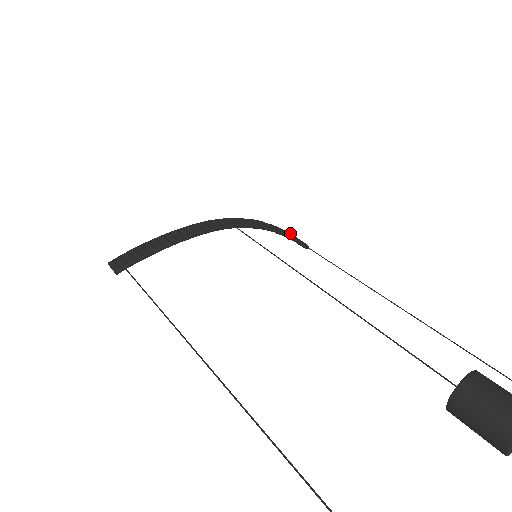
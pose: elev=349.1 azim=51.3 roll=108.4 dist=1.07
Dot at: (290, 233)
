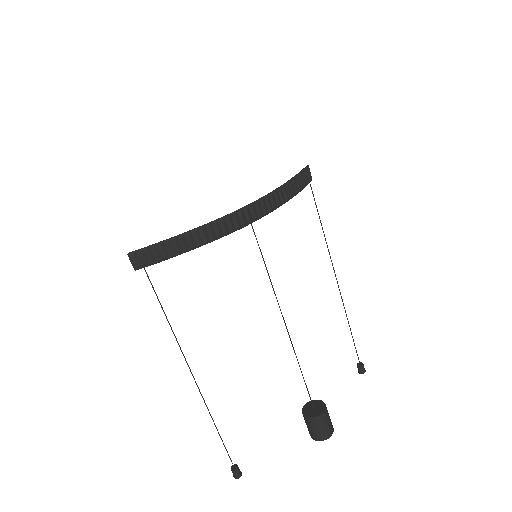
Dot at: (303, 175)
